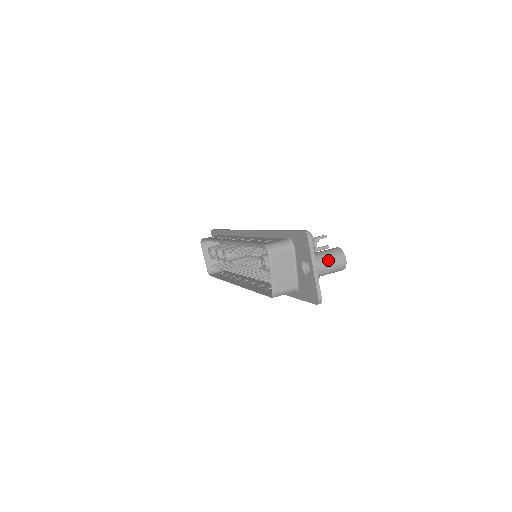
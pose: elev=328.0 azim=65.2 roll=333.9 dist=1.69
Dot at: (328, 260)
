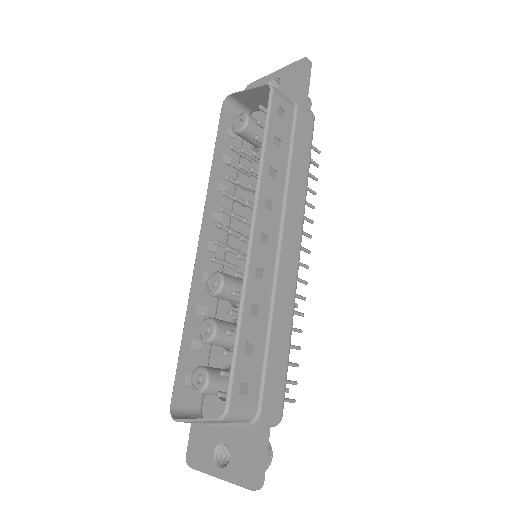
Dot at: occluded
